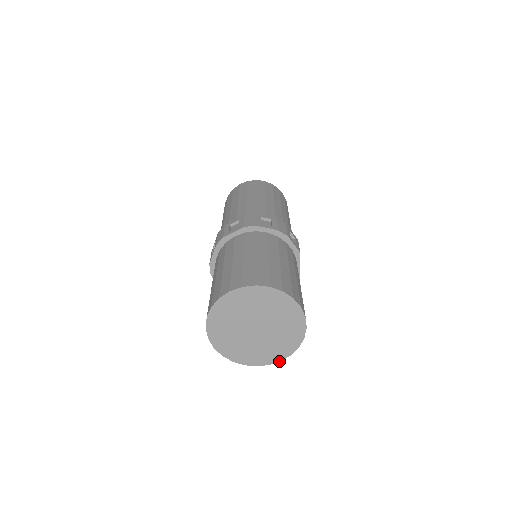
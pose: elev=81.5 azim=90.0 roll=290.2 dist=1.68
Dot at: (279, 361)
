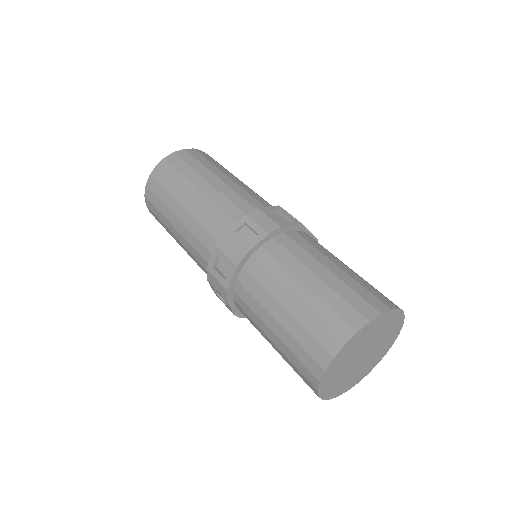
Dot at: occluded
